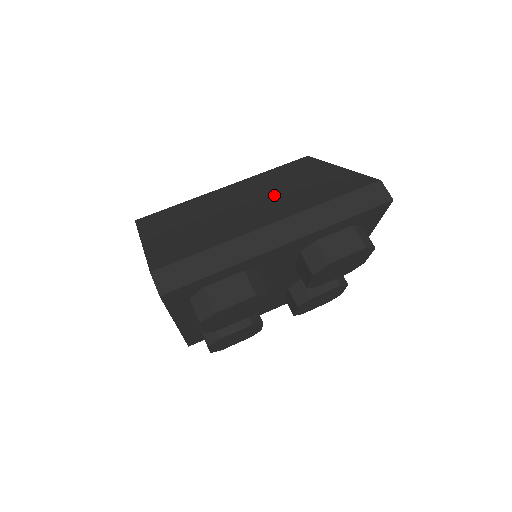
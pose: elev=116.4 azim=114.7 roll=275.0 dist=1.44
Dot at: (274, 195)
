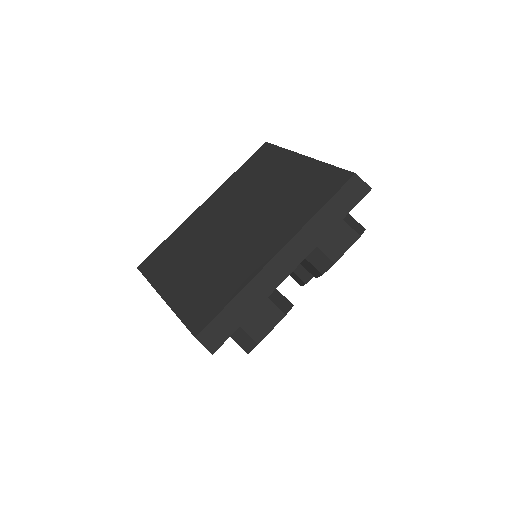
Dot at: (261, 210)
